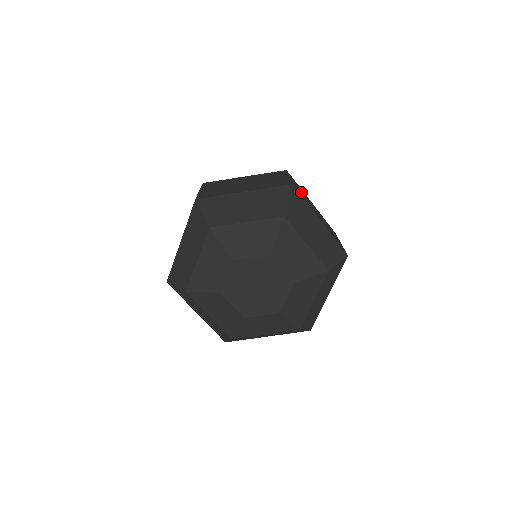
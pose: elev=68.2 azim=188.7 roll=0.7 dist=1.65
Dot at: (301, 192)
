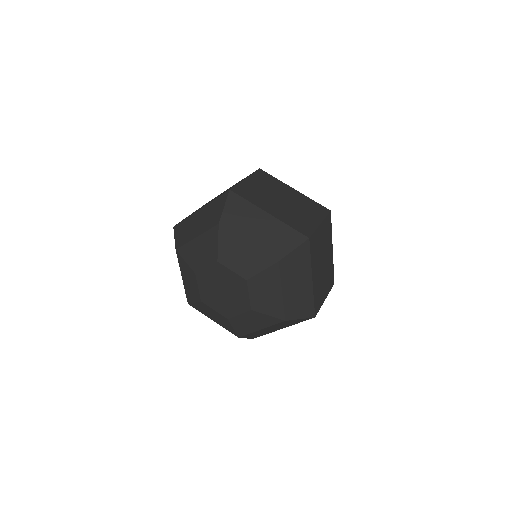
Dot at: (322, 241)
